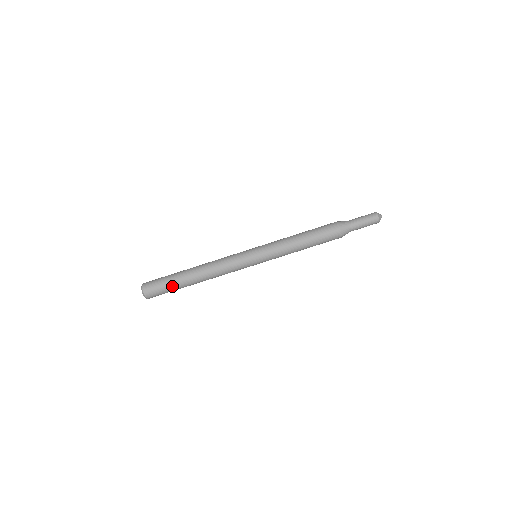
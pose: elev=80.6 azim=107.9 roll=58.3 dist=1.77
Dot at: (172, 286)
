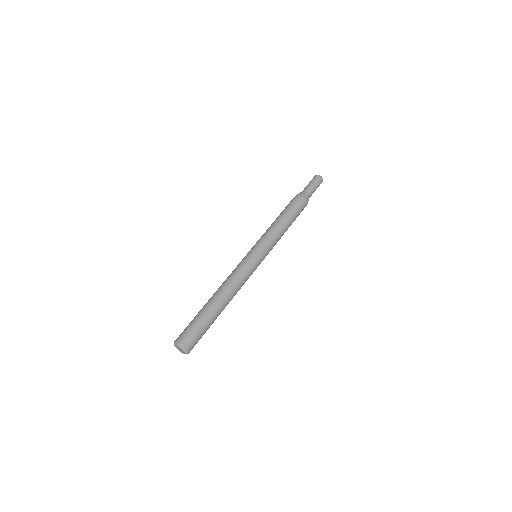
Dot at: (205, 322)
